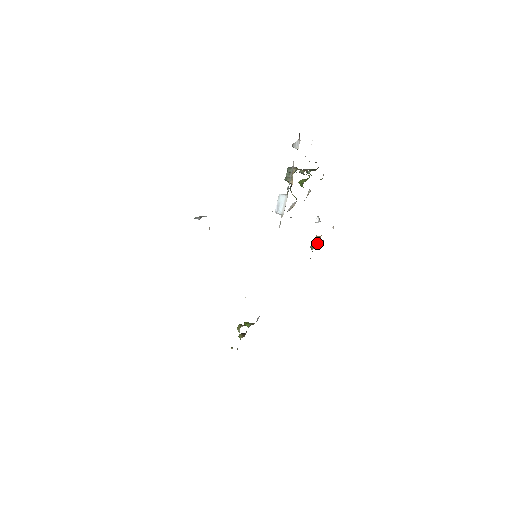
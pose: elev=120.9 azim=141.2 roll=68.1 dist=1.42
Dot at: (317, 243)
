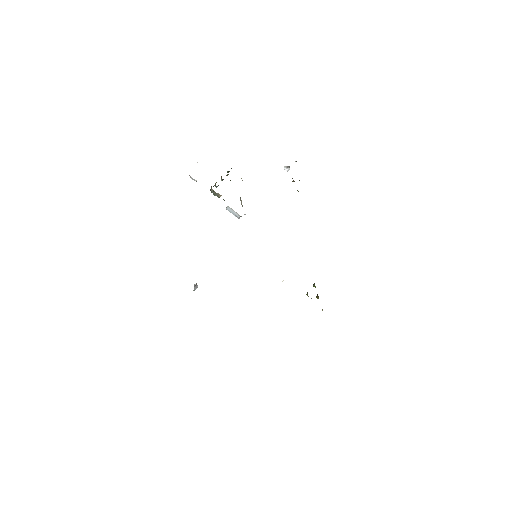
Dot at: occluded
